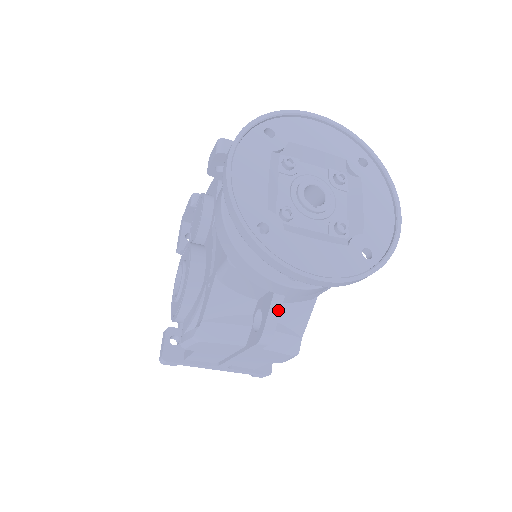
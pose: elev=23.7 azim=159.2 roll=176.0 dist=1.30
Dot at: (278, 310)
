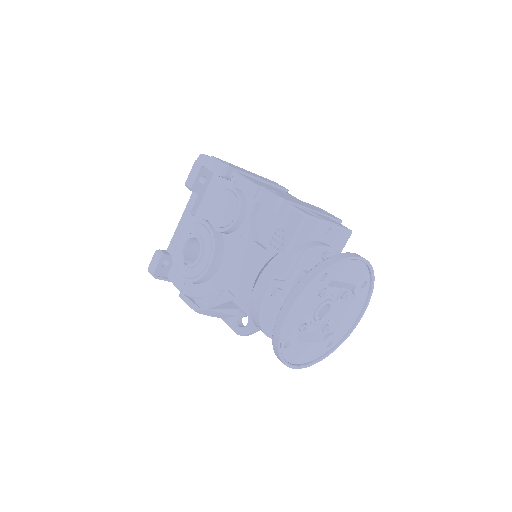
Dot at: occluded
